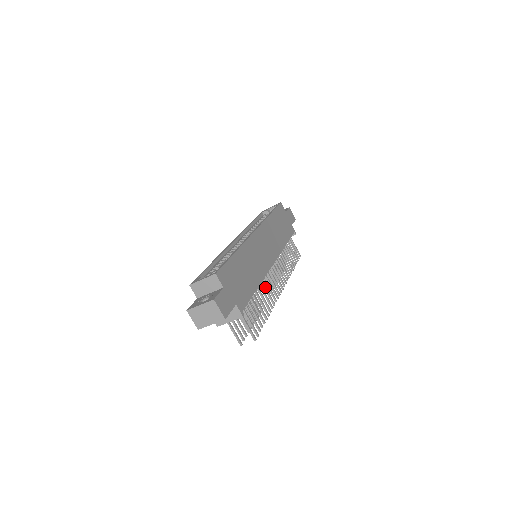
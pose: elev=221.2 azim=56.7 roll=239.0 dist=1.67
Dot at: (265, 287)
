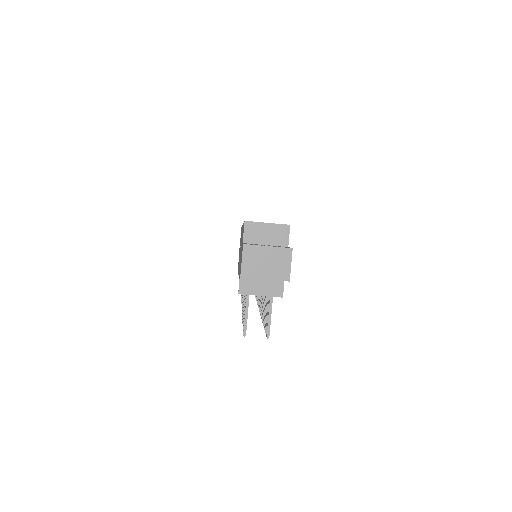
Dot at: occluded
